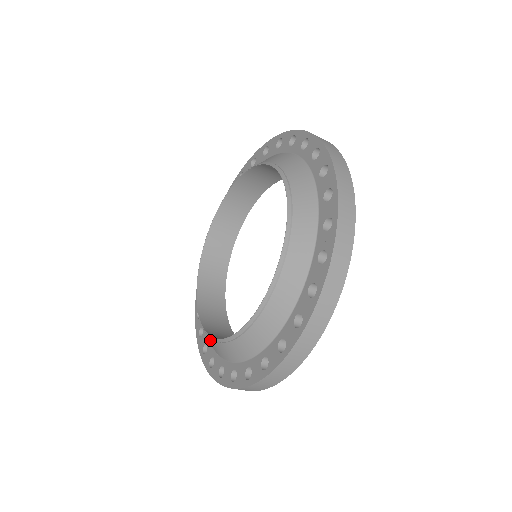
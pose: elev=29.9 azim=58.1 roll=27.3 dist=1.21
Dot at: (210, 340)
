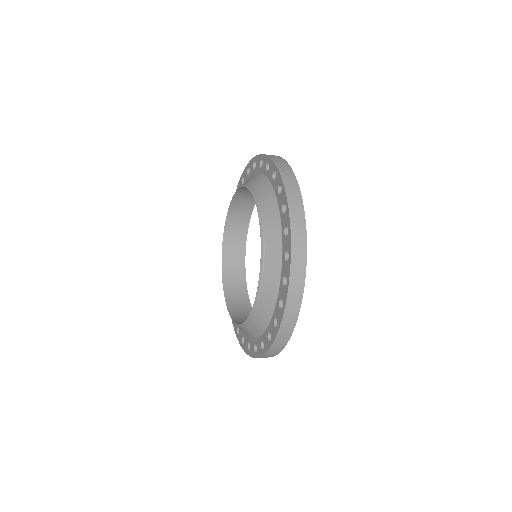
Dot at: occluded
